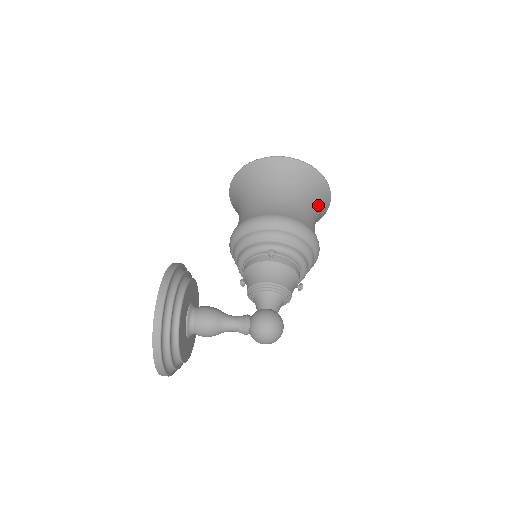
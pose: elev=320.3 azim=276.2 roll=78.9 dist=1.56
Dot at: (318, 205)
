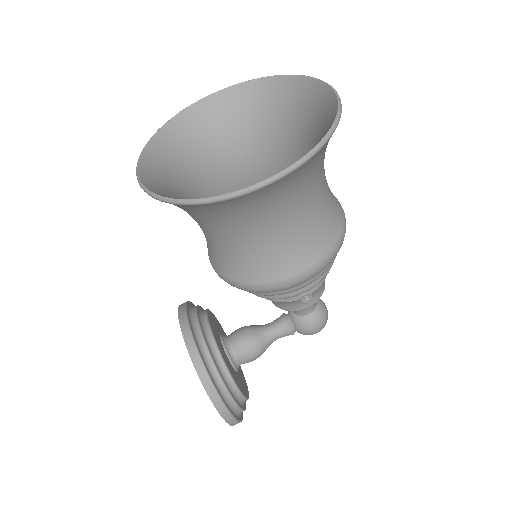
Dot at: occluded
